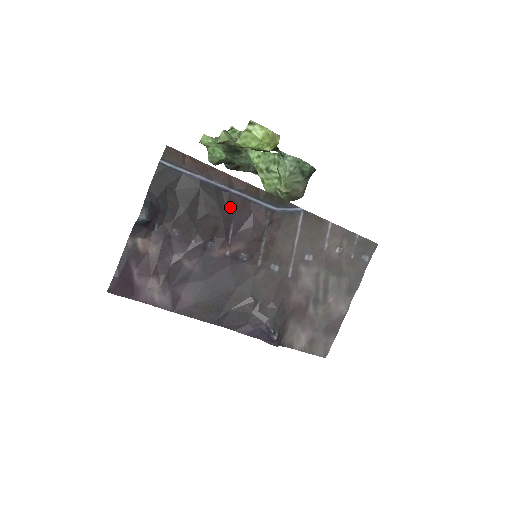
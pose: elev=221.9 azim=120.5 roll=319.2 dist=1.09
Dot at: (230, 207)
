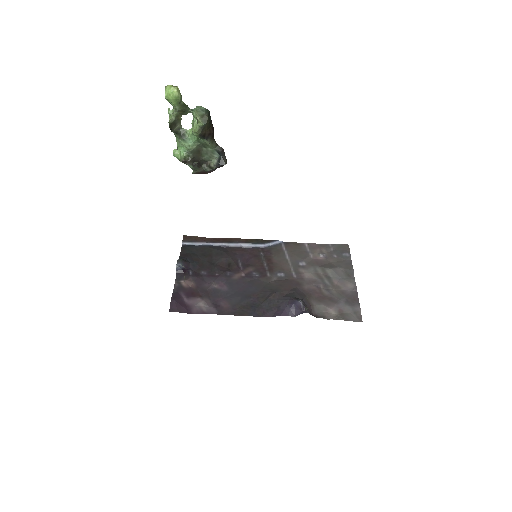
Dot at: (233, 253)
